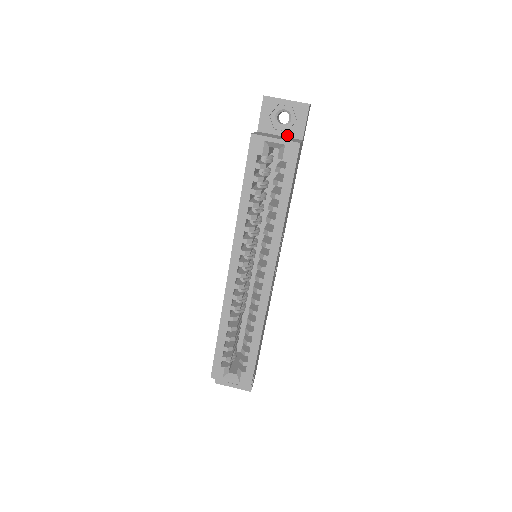
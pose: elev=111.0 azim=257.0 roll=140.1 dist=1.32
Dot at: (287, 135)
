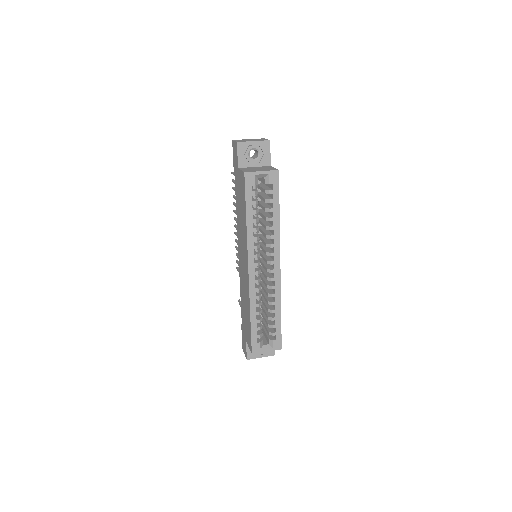
Dot at: (259, 165)
